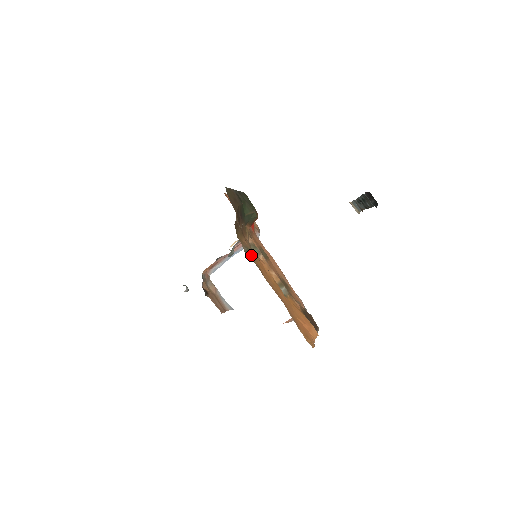
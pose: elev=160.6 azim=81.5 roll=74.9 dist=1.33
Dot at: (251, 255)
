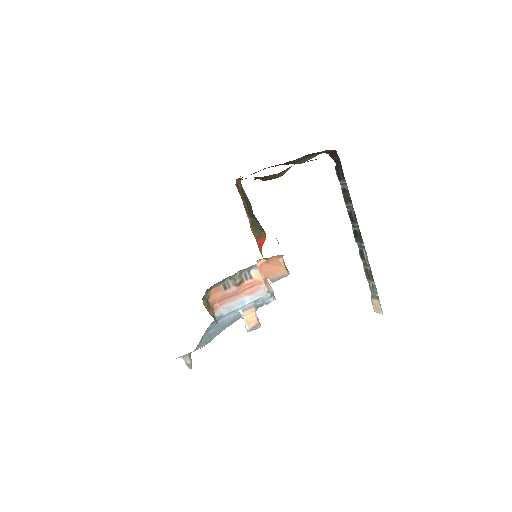
Dot at: occluded
